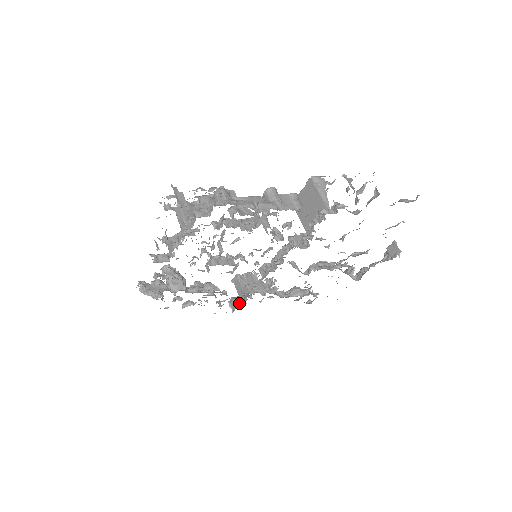
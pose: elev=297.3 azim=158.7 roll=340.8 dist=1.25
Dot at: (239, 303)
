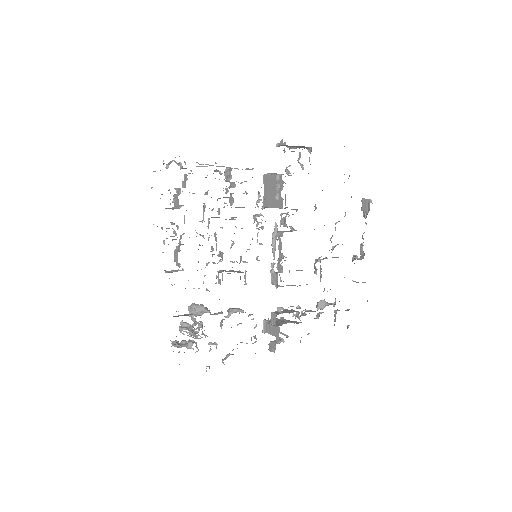
Dot at: (277, 341)
